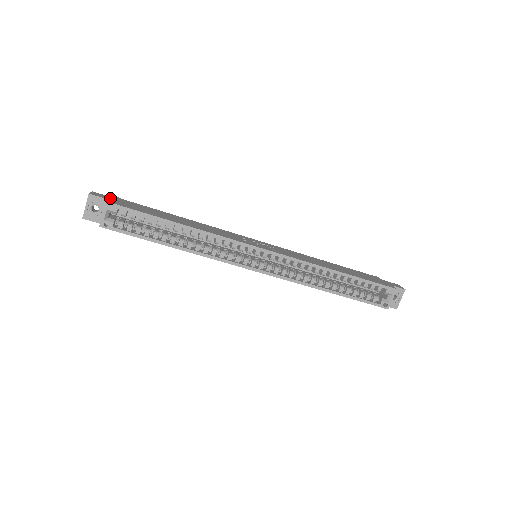
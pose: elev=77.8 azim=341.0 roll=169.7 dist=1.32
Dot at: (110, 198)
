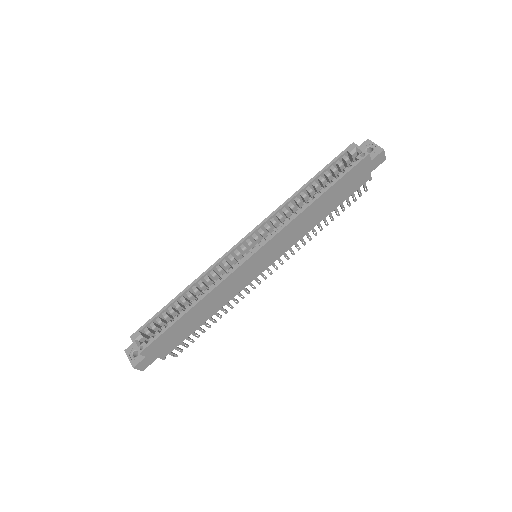
Dot at: occluded
